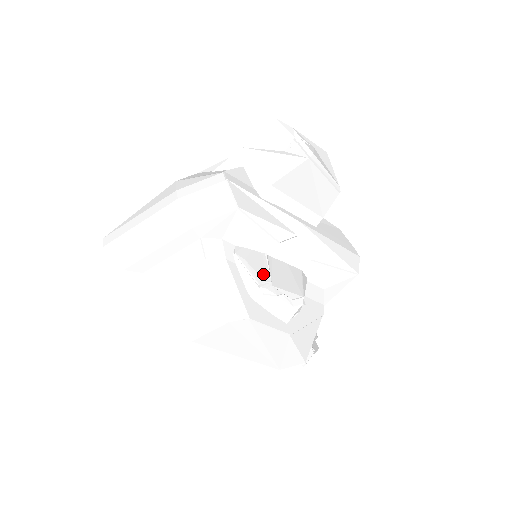
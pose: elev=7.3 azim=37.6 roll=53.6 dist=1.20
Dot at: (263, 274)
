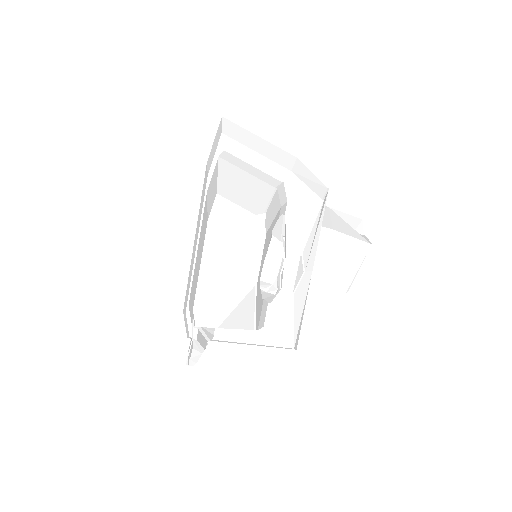
Dot at: occluded
